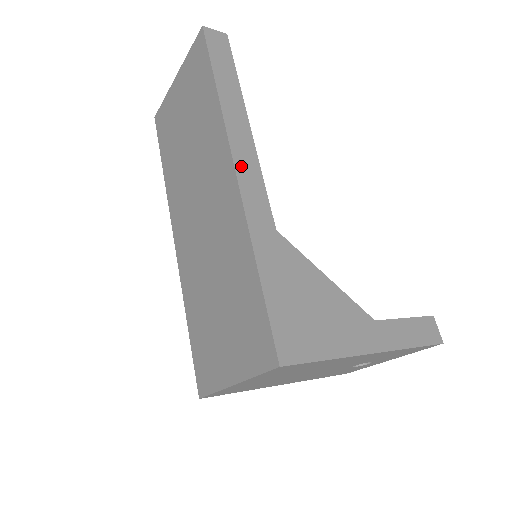
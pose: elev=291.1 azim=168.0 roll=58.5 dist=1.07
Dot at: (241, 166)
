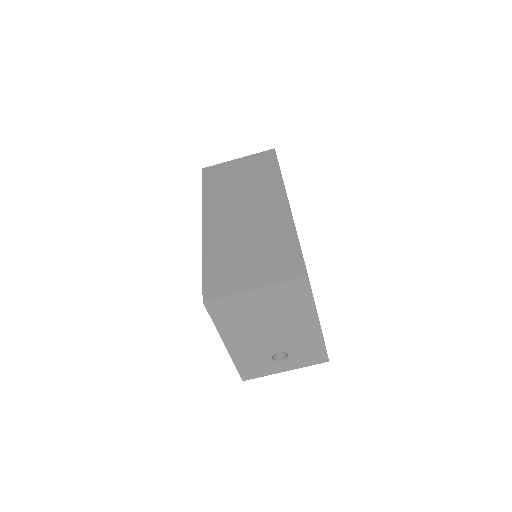
Dot at: occluded
